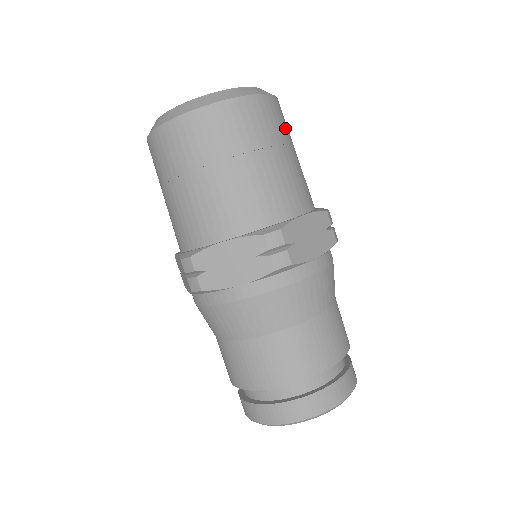
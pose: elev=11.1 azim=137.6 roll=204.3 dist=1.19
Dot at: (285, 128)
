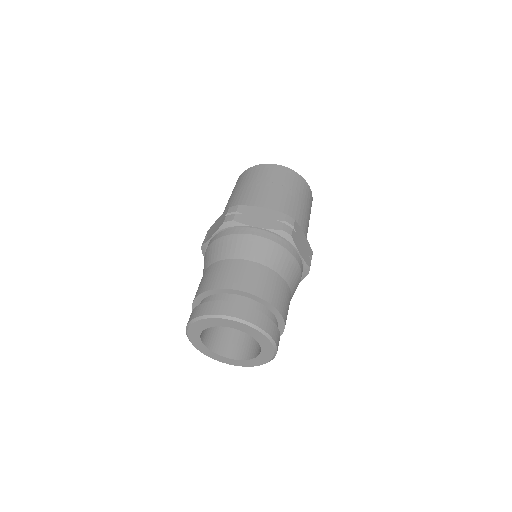
Dot at: (290, 182)
